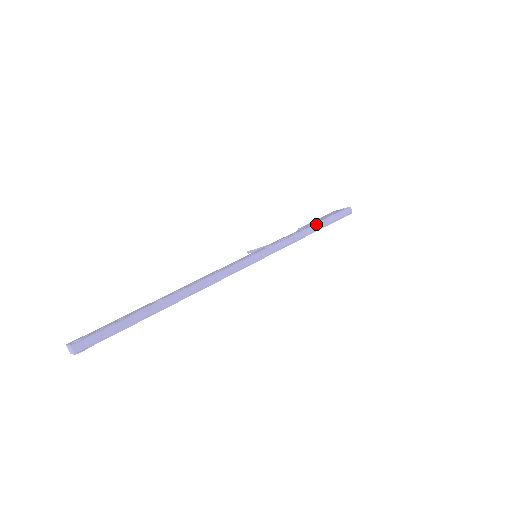
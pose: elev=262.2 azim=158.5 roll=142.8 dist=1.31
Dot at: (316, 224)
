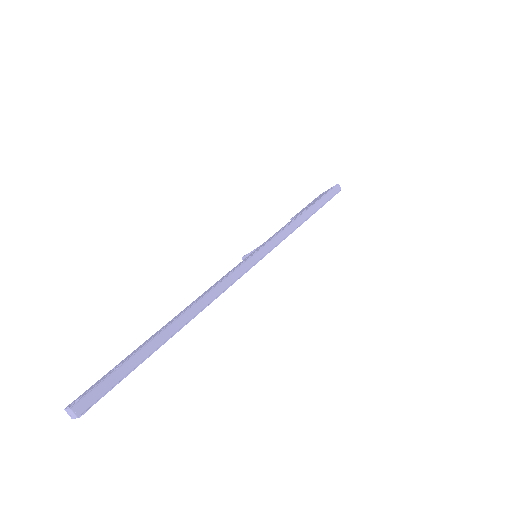
Dot at: (309, 208)
